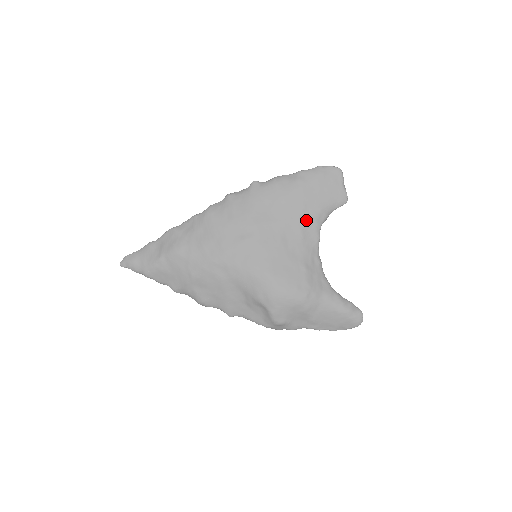
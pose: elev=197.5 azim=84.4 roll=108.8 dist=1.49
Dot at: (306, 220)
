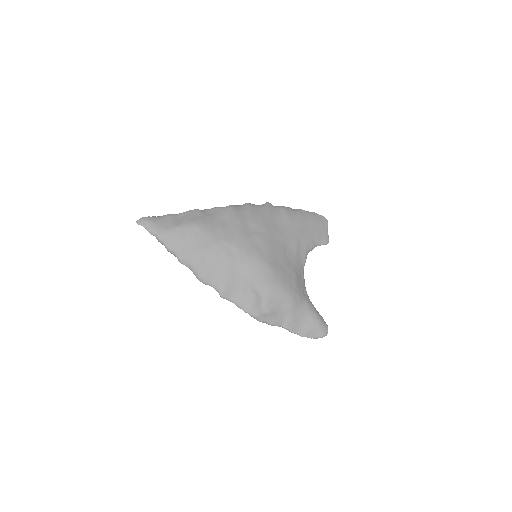
Dot at: (301, 242)
